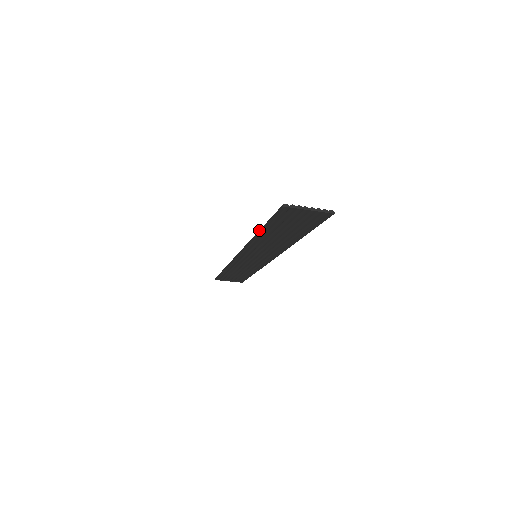
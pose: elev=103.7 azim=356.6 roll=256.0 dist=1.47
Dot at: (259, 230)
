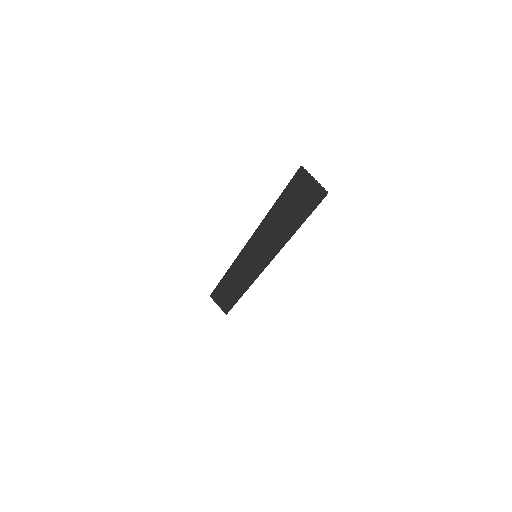
Dot at: (274, 203)
